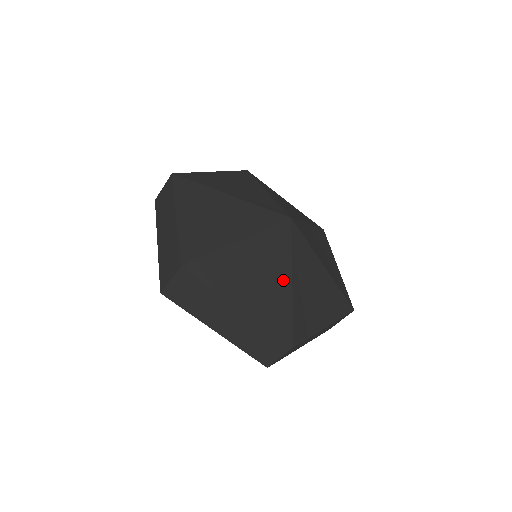
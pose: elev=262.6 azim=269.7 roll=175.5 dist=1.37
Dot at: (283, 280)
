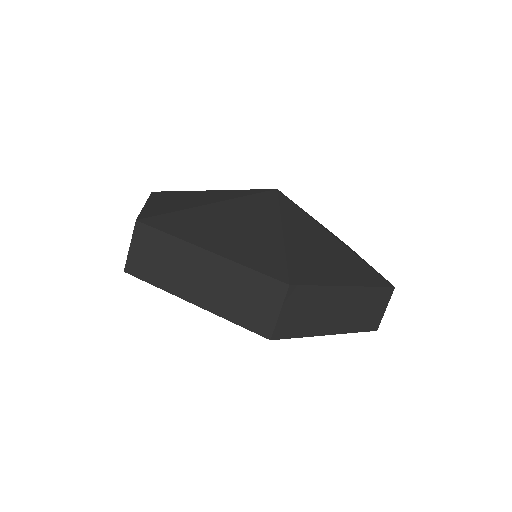
Dot at: (270, 230)
